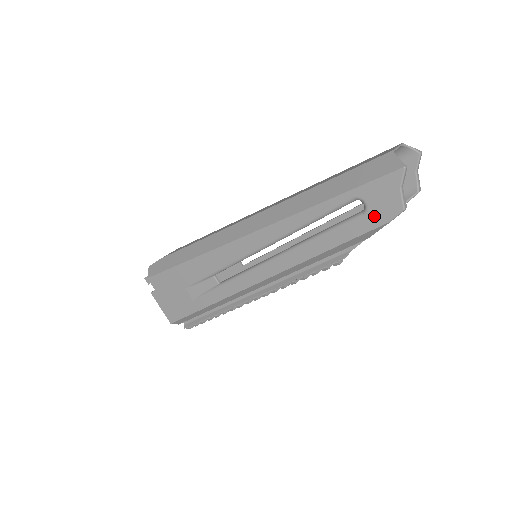
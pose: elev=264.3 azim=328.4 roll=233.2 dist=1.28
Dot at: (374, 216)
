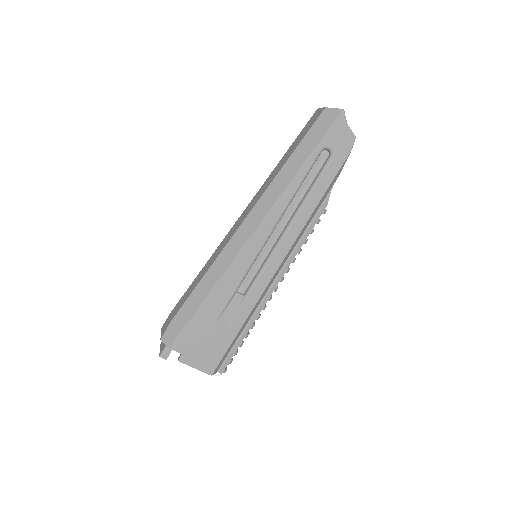
Dot at: (340, 153)
